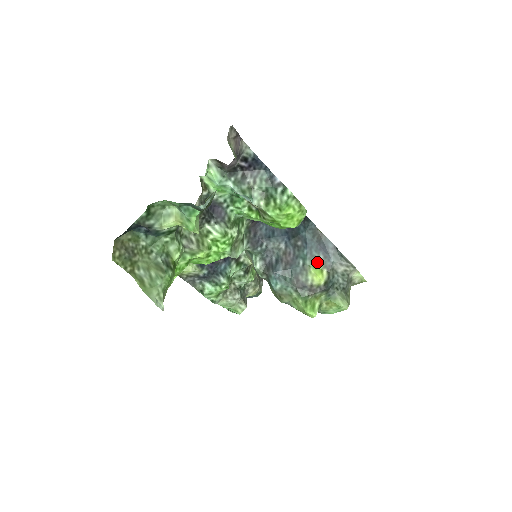
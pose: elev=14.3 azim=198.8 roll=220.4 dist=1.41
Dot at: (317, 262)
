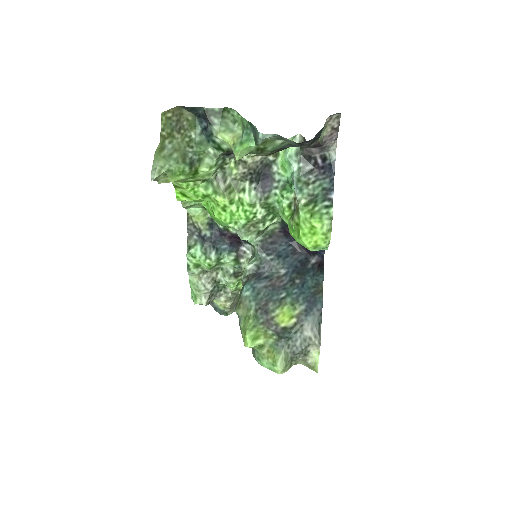
Dot at: (296, 307)
